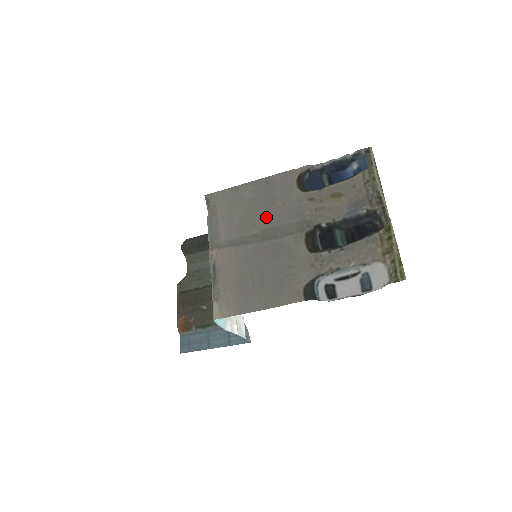
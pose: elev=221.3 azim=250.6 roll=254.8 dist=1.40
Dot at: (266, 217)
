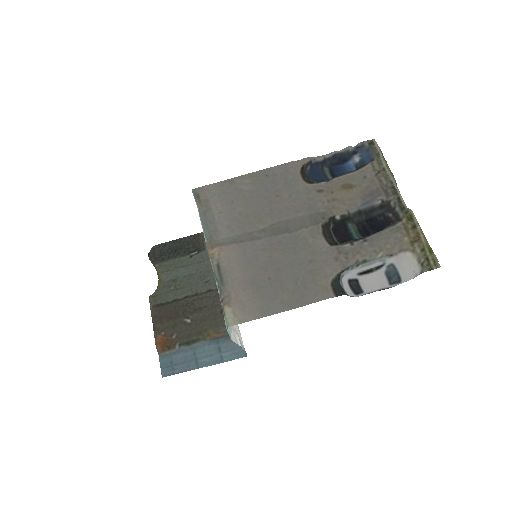
Dot at: (272, 210)
